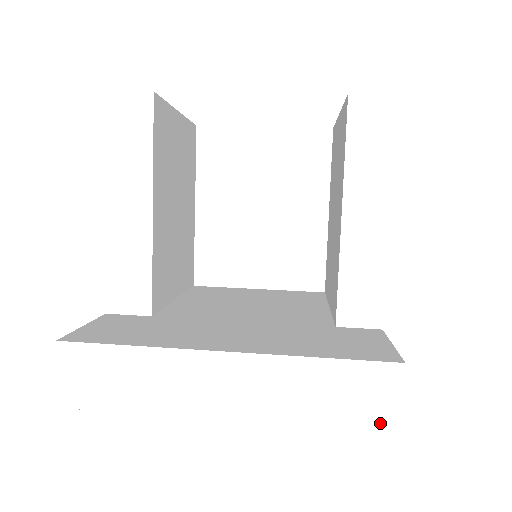
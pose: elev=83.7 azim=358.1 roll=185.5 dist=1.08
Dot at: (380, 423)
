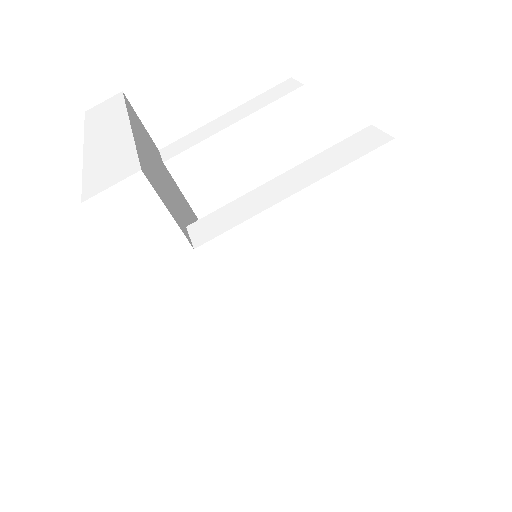
Dot at: (90, 190)
